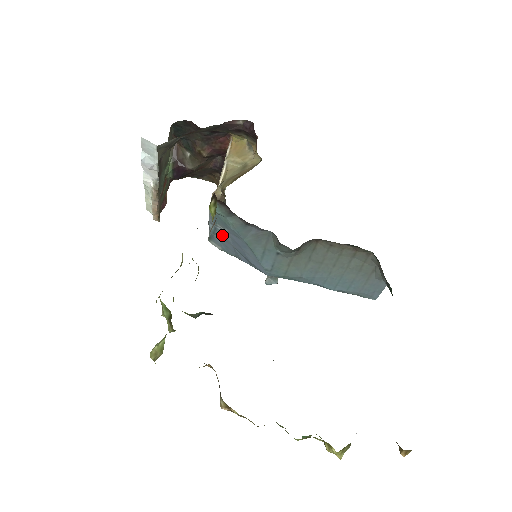
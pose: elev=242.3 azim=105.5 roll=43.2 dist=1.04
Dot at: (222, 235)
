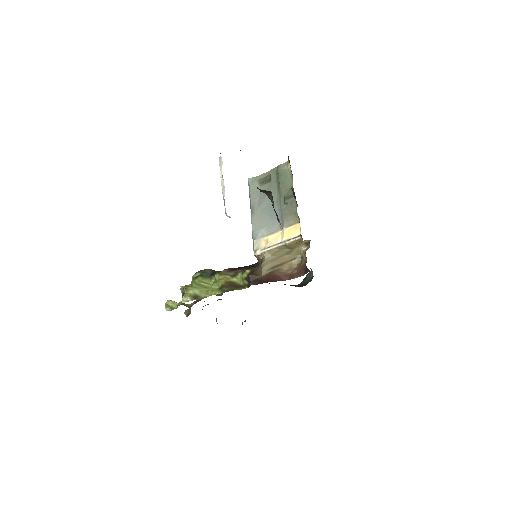
Dot at: occluded
